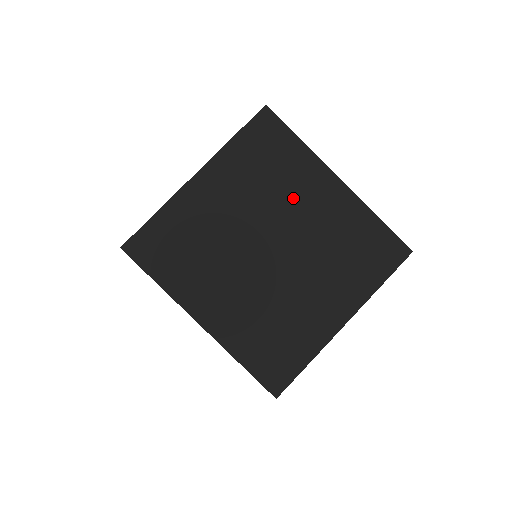
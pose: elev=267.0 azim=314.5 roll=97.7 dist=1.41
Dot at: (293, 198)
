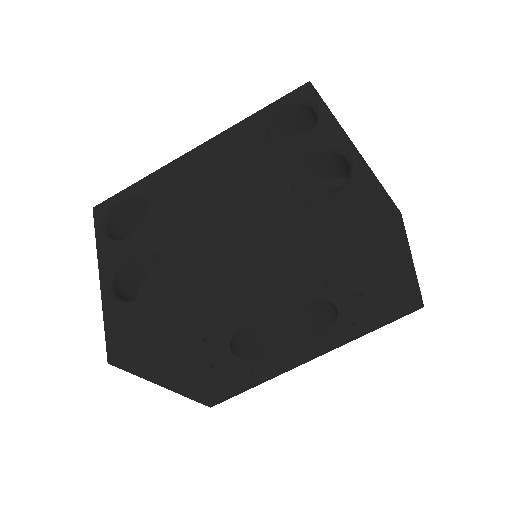
Dot at: occluded
